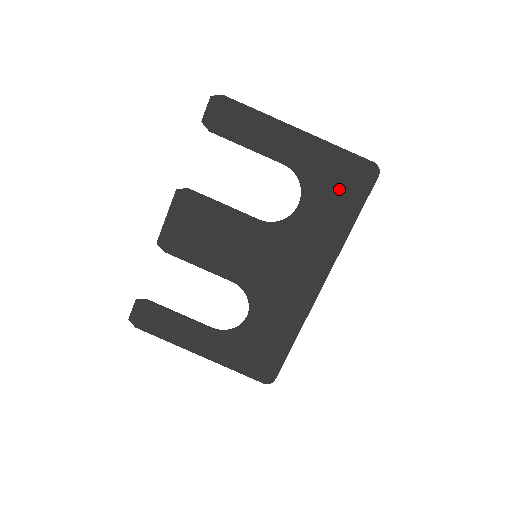
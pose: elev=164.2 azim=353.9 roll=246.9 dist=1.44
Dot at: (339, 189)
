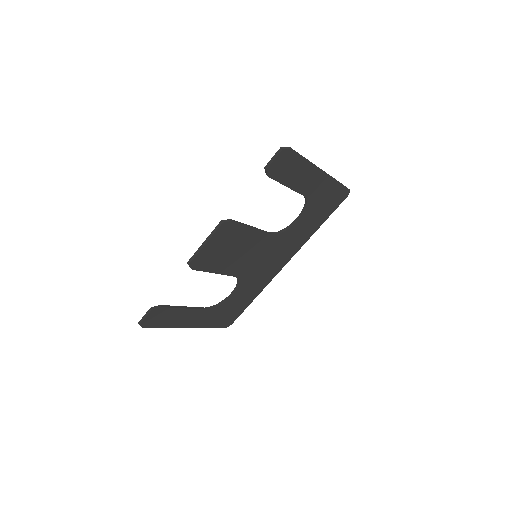
Dot at: (324, 207)
